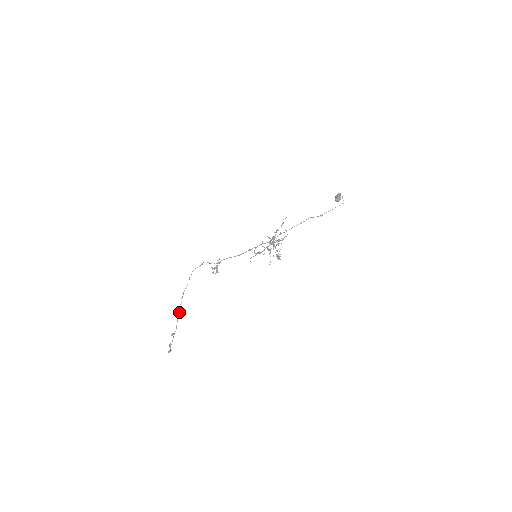
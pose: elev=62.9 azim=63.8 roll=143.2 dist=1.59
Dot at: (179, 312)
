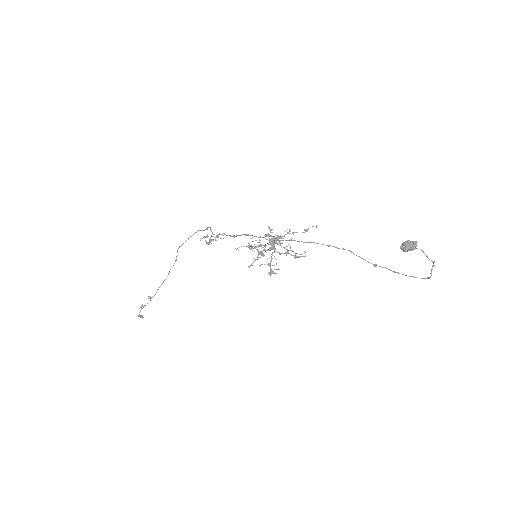
Dot at: (167, 276)
